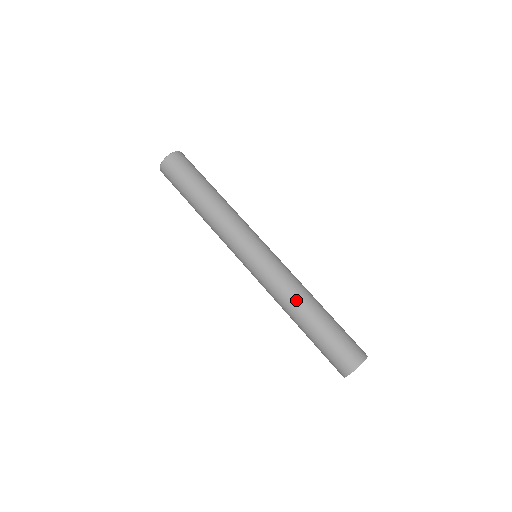
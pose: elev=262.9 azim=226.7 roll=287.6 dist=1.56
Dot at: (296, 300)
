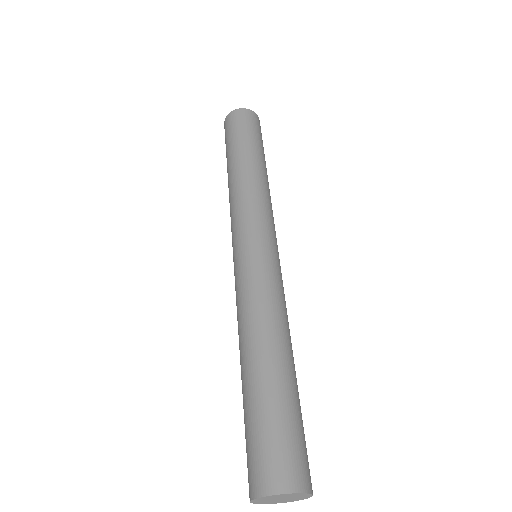
Dot at: (264, 328)
